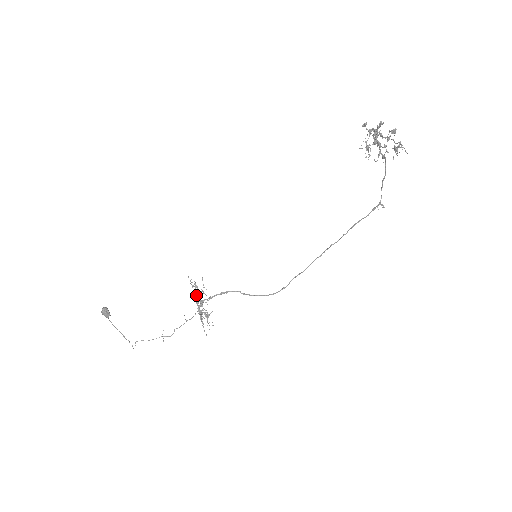
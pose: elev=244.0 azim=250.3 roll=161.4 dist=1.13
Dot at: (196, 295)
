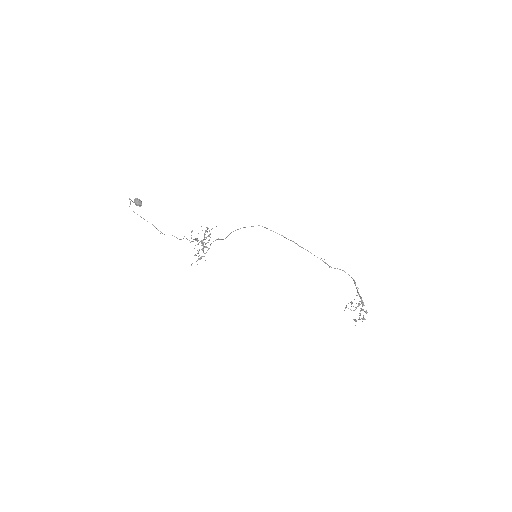
Dot at: occluded
